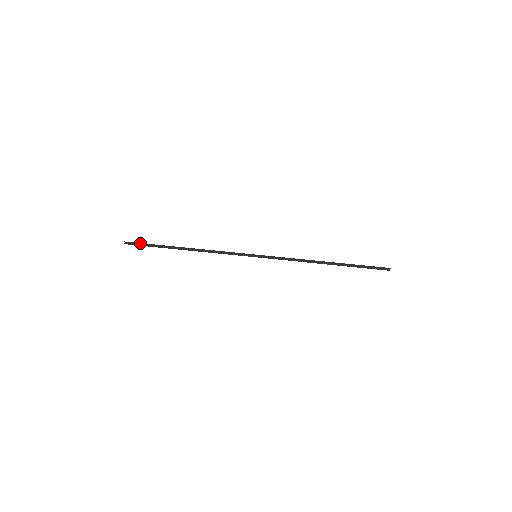
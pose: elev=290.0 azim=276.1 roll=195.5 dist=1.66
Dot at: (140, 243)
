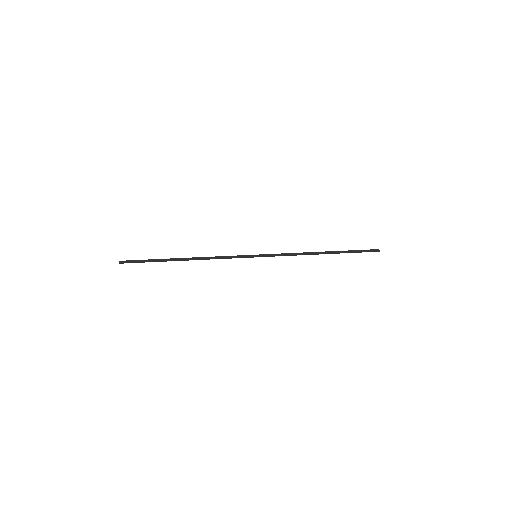
Dot at: (136, 260)
